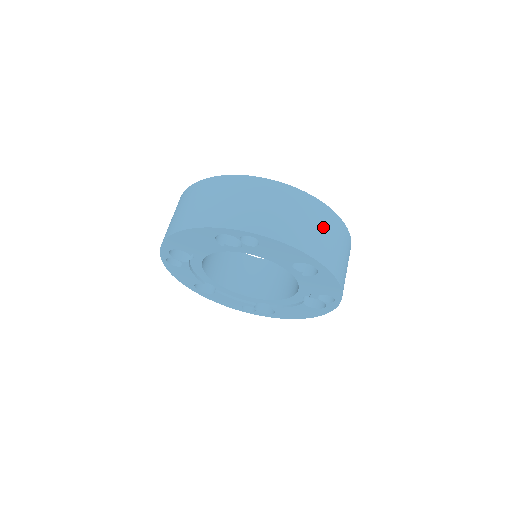
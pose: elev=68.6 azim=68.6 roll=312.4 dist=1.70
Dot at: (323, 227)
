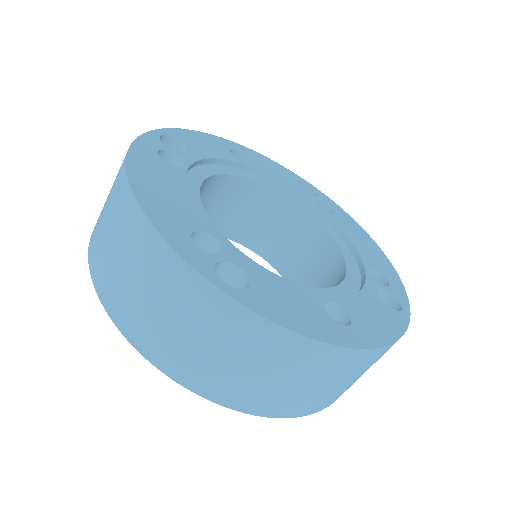
Dot at: (315, 378)
